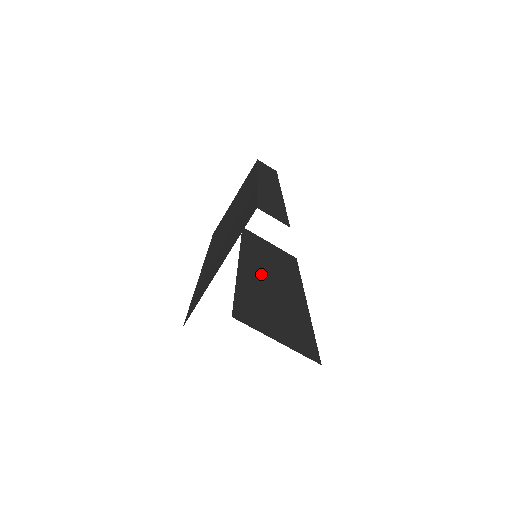
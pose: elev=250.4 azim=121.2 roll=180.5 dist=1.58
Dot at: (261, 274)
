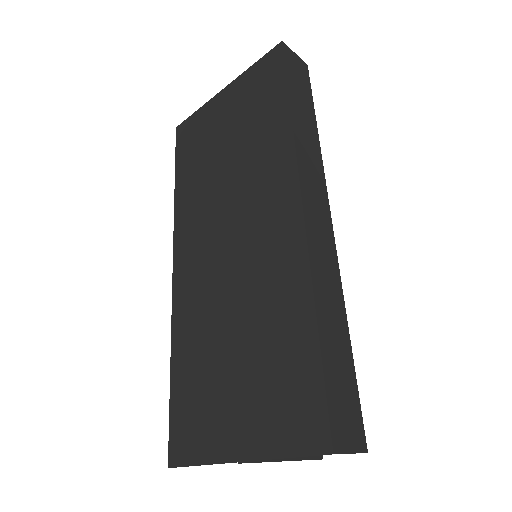
Dot at: occluded
